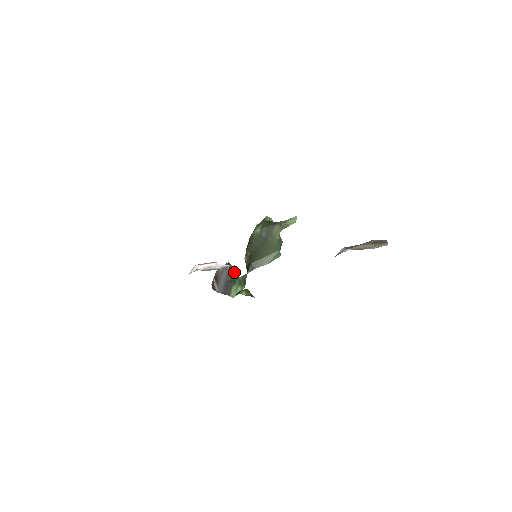
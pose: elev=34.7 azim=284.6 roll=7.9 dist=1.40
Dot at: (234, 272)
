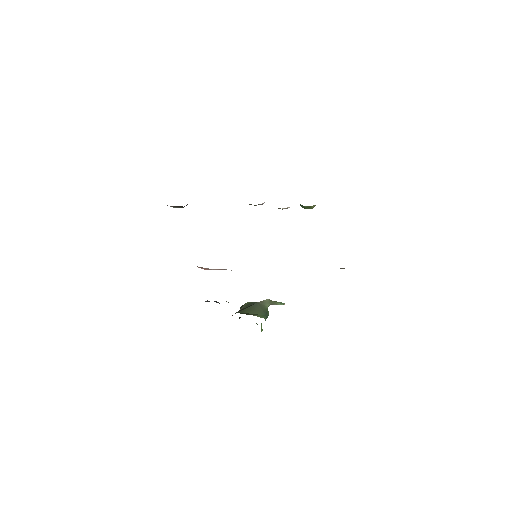
Dot at: occluded
